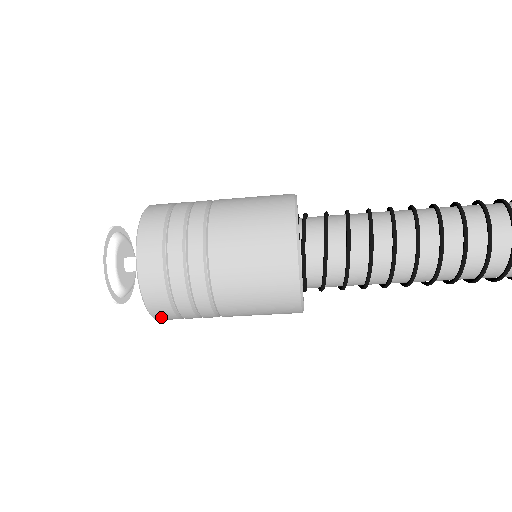
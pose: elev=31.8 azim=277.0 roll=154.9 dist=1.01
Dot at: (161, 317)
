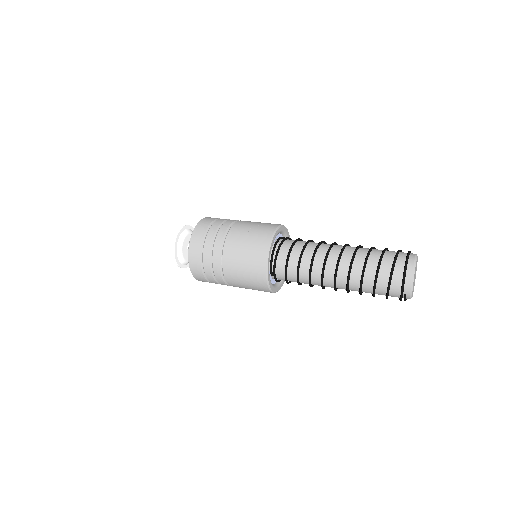
Dot at: occluded
